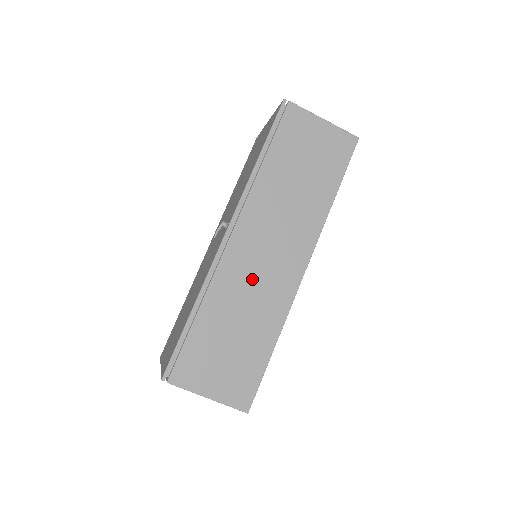
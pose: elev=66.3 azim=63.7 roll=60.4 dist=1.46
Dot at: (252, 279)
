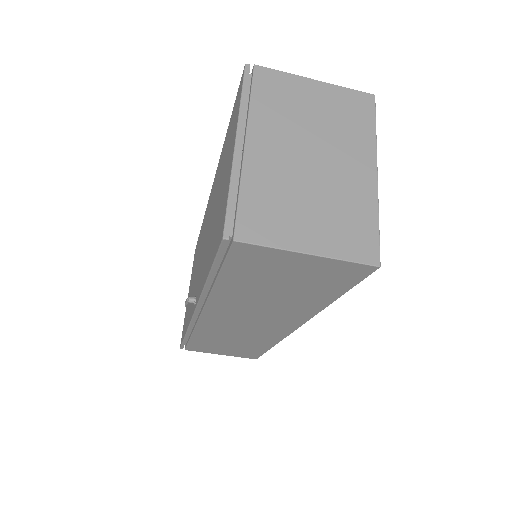
Dot at: (236, 330)
